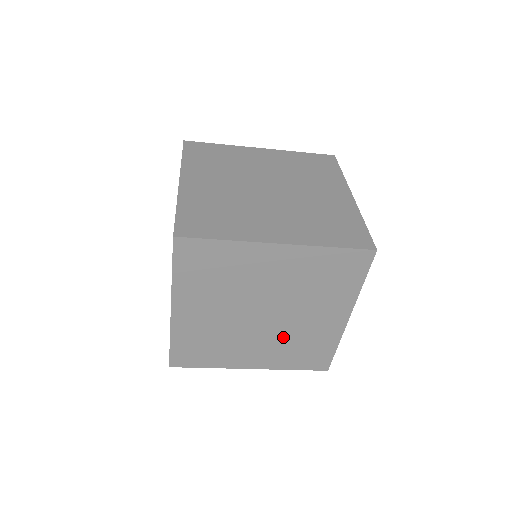
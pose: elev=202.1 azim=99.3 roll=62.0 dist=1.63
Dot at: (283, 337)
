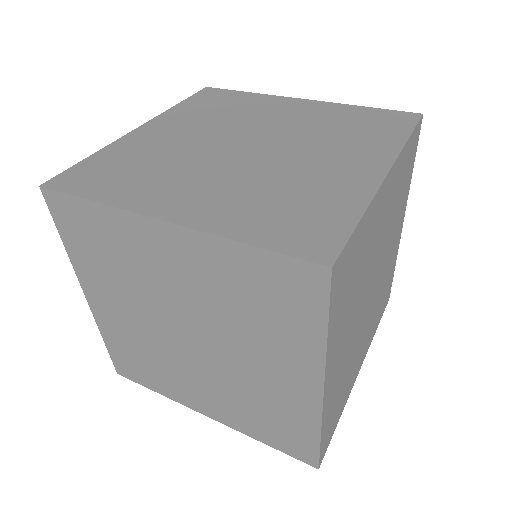
Dot at: (231, 385)
